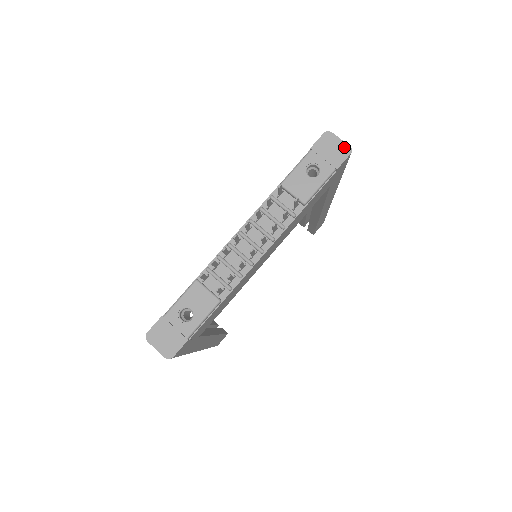
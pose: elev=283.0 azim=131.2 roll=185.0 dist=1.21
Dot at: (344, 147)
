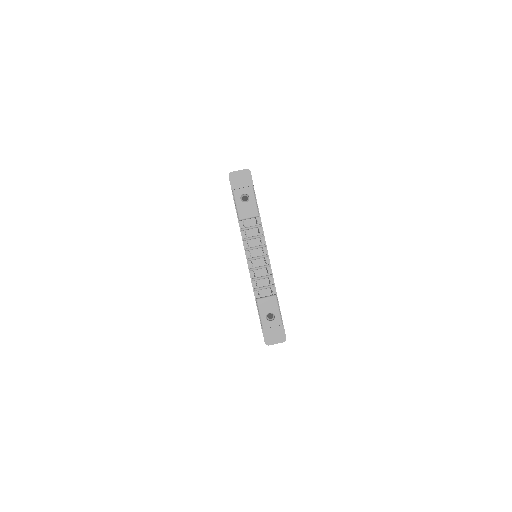
Dot at: (244, 172)
